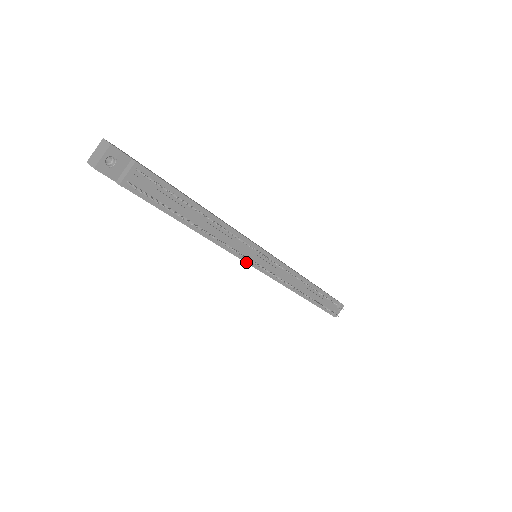
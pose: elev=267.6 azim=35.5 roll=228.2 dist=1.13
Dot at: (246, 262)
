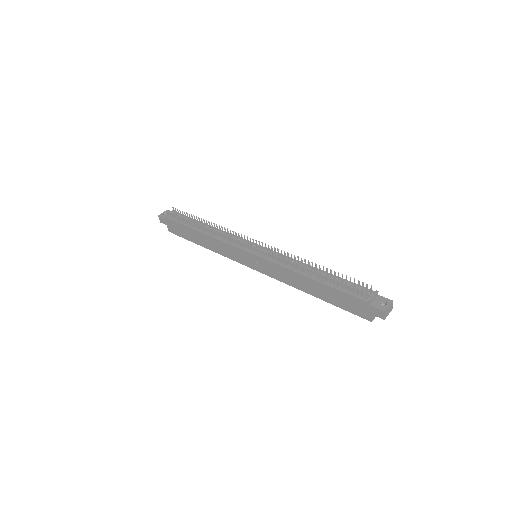
Dot at: (239, 248)
